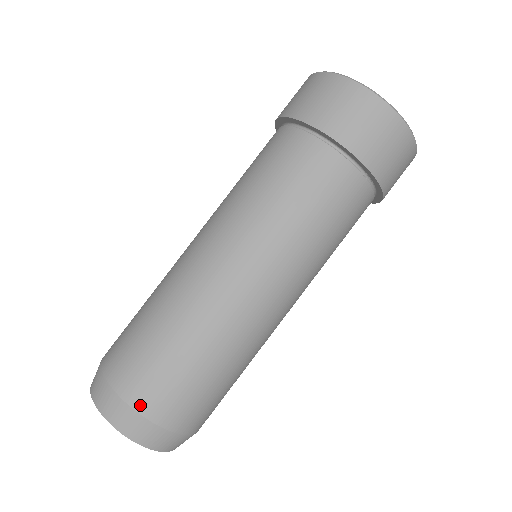
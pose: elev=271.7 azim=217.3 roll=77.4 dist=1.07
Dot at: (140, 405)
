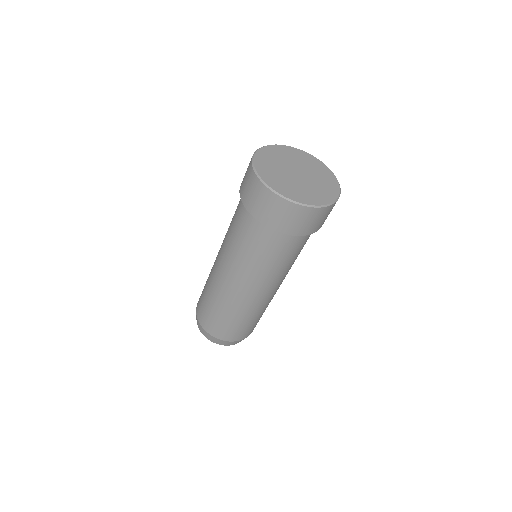
Dot at: (200, 320)
